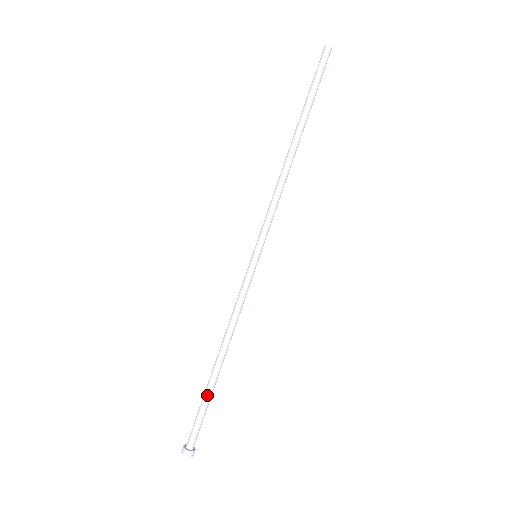
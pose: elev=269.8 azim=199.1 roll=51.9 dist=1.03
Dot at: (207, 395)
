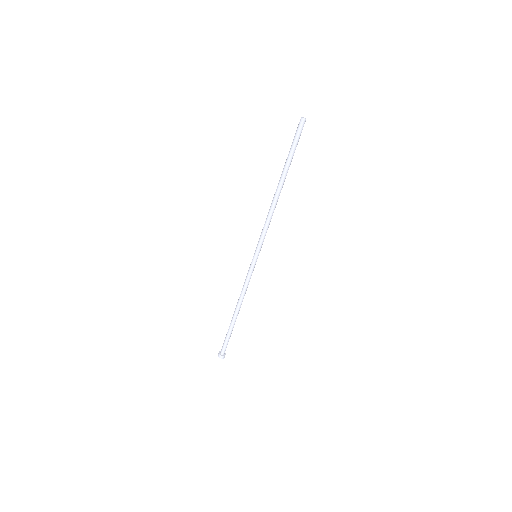
Dot at: (231, 330)
